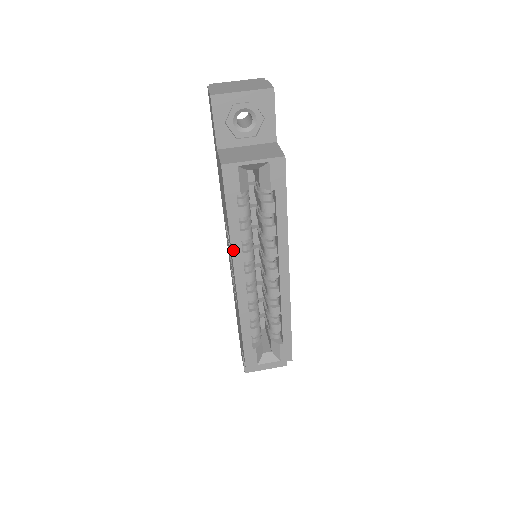
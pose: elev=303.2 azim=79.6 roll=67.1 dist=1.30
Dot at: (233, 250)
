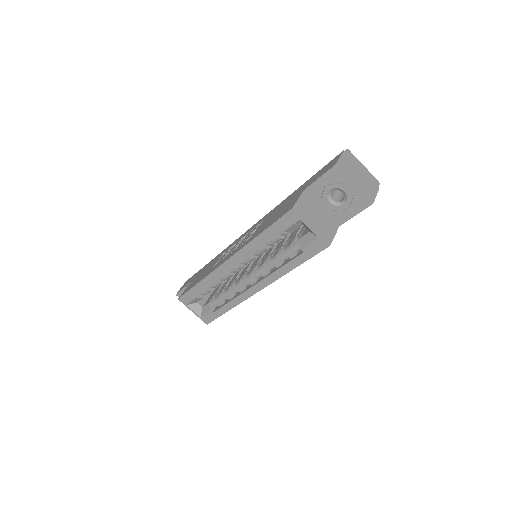
Dot at: (245, 247)
